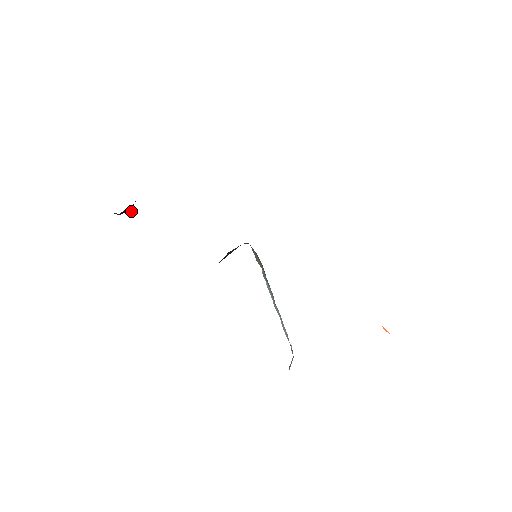
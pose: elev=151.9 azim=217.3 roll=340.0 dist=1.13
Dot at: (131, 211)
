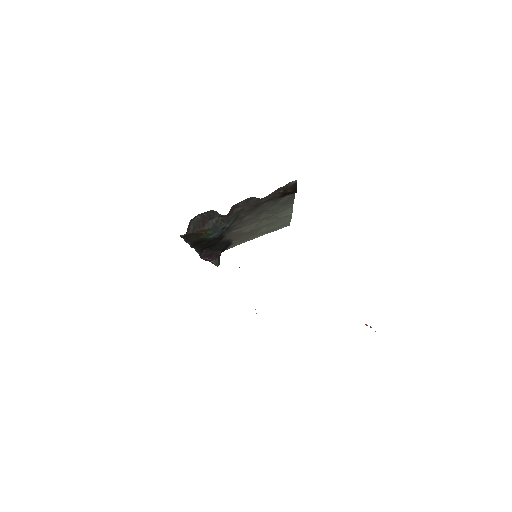
Dot at: (216, 262)
